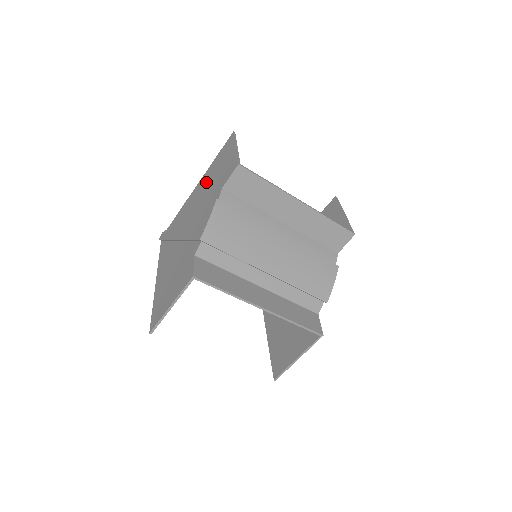
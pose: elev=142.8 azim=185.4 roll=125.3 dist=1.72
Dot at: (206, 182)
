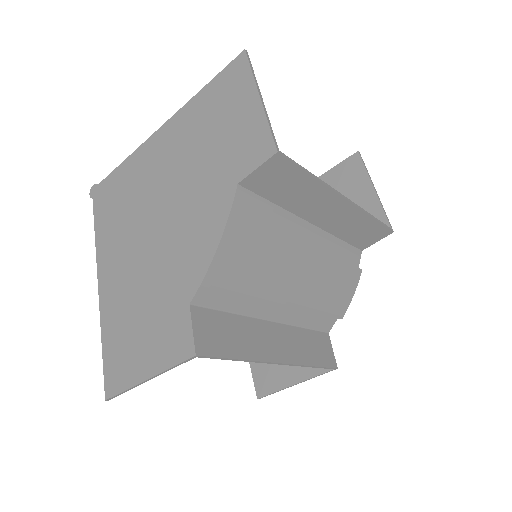
Dot at: (188, 136)
